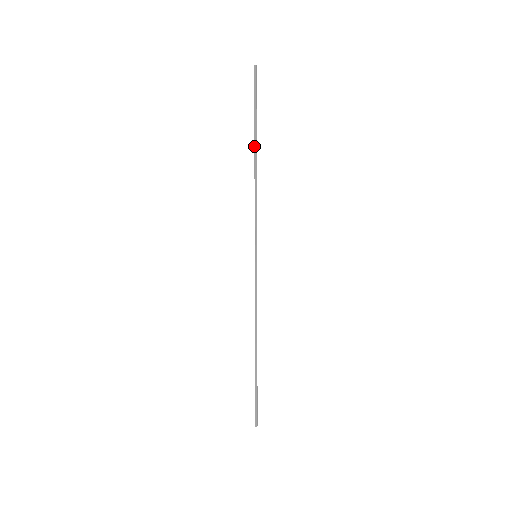
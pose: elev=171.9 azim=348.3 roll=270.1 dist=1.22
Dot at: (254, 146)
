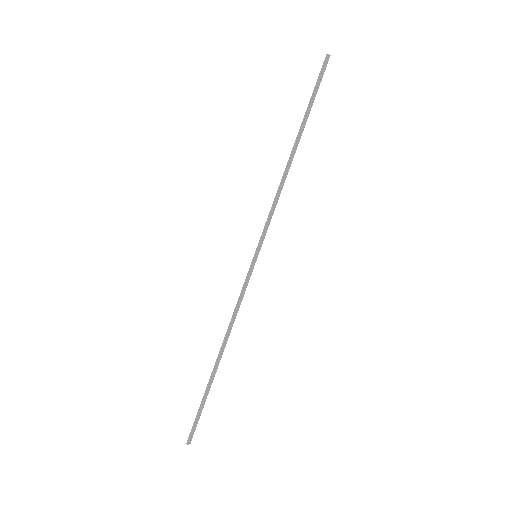
Dot at: (296, 138)
